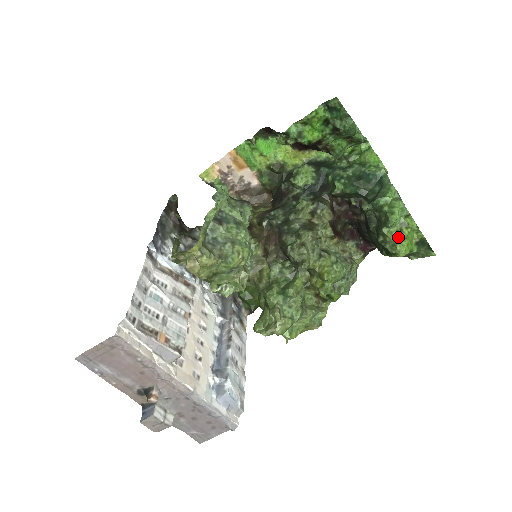
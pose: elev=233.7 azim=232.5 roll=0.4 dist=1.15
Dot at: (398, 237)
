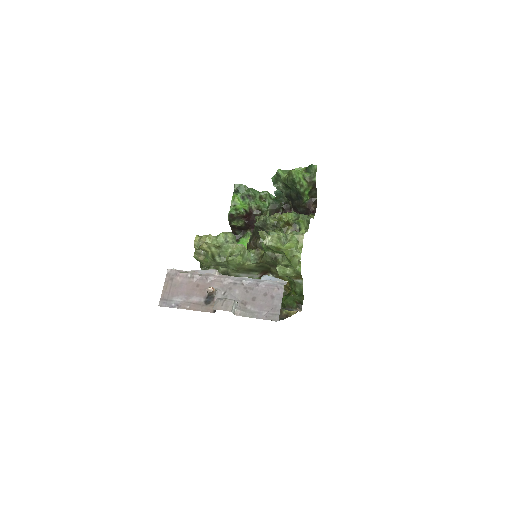
Dot at: (288, 173)
